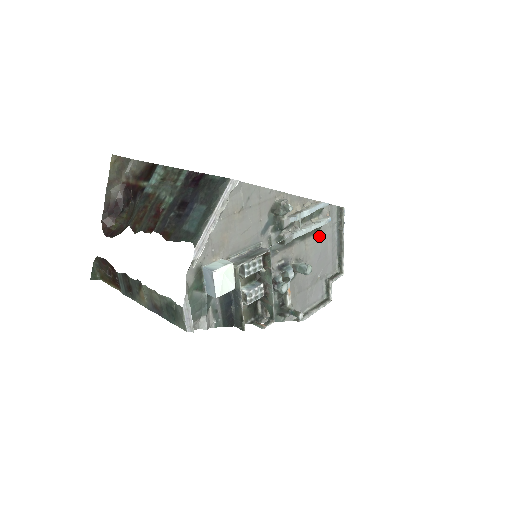
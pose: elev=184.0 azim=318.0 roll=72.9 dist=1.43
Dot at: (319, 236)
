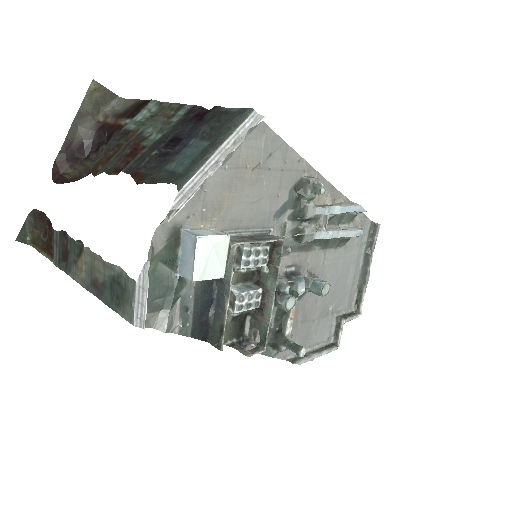
Dot at: (343, 252)
